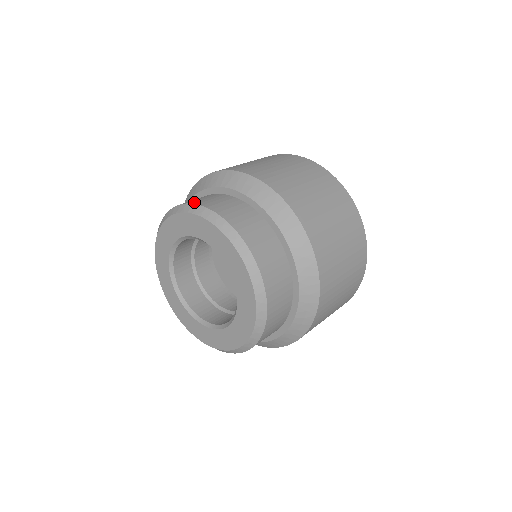
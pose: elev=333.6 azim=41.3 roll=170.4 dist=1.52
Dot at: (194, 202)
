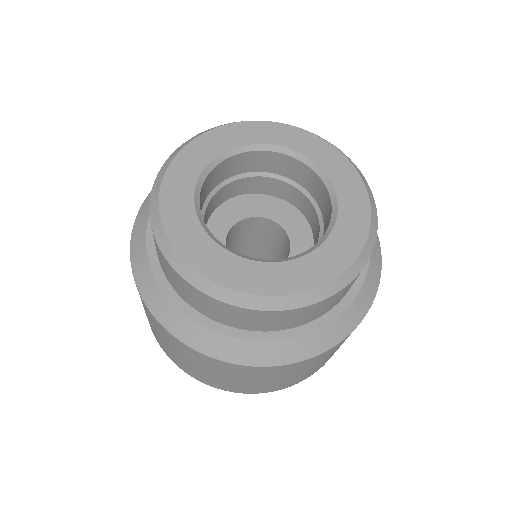
Dot at: occluded
